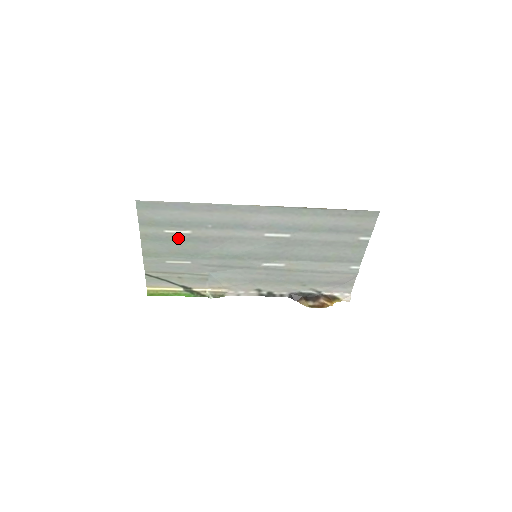
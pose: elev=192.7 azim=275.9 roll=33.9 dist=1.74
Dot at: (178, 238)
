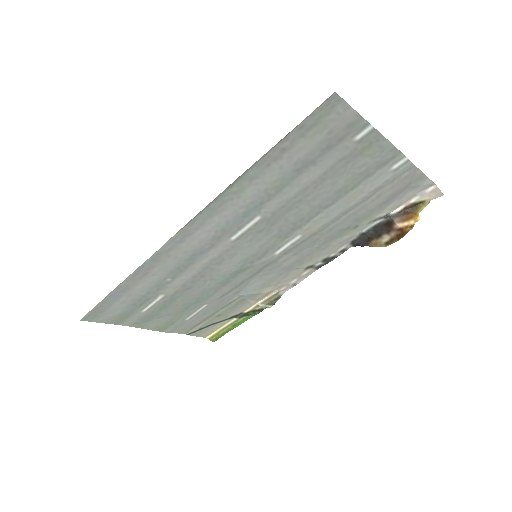
Dot at: (162, 305)
